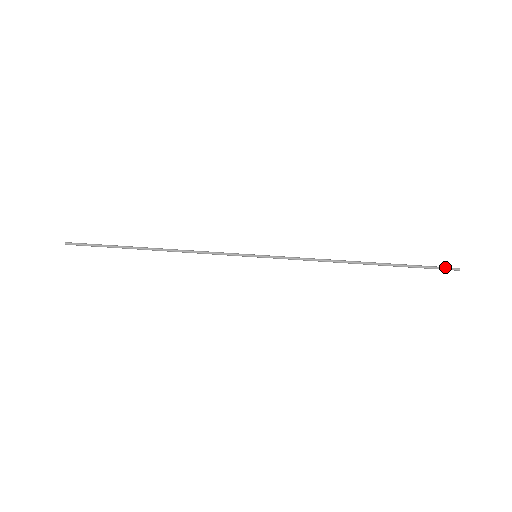
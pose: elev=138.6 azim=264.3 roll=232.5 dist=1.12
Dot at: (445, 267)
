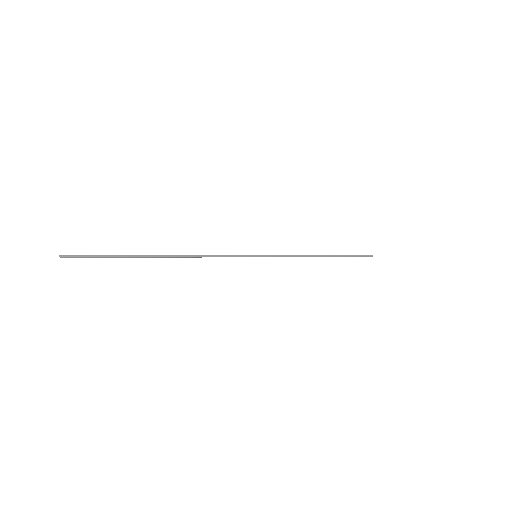
Dot at: (366, 255)
